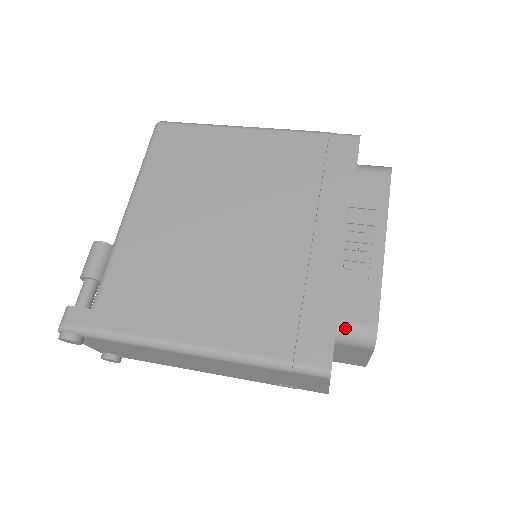
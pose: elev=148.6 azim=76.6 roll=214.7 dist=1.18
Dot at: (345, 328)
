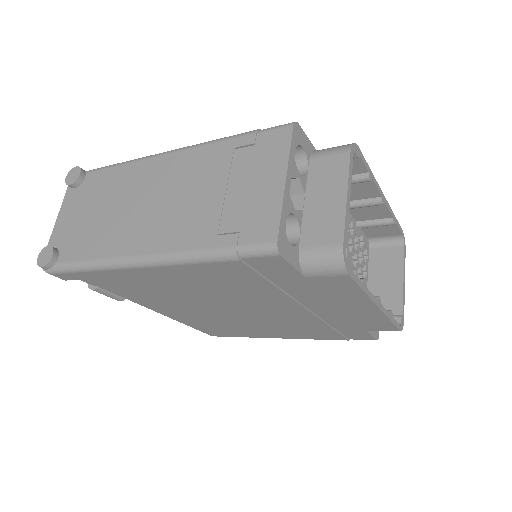
Dot at: occluded
